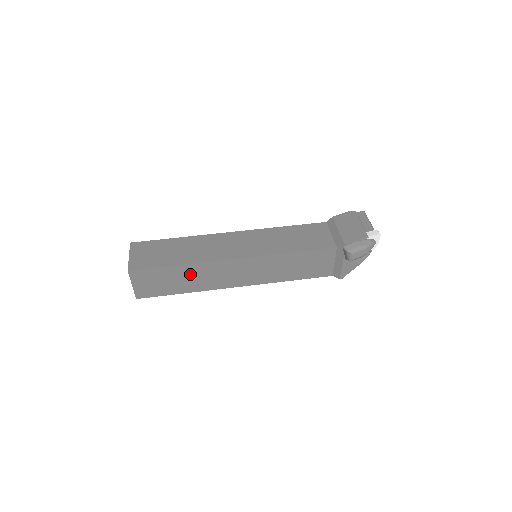
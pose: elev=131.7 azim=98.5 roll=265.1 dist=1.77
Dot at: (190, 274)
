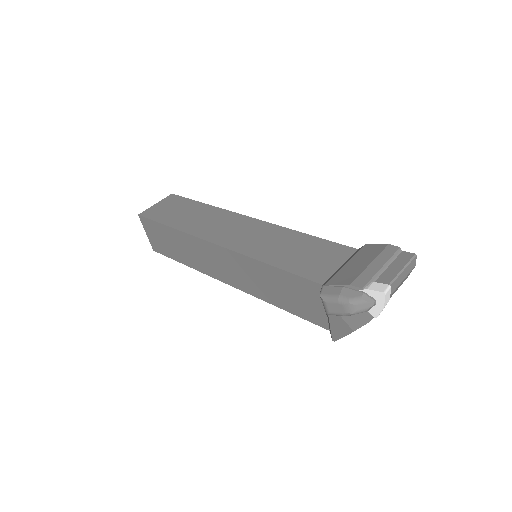
Dot at: (182, 243)
